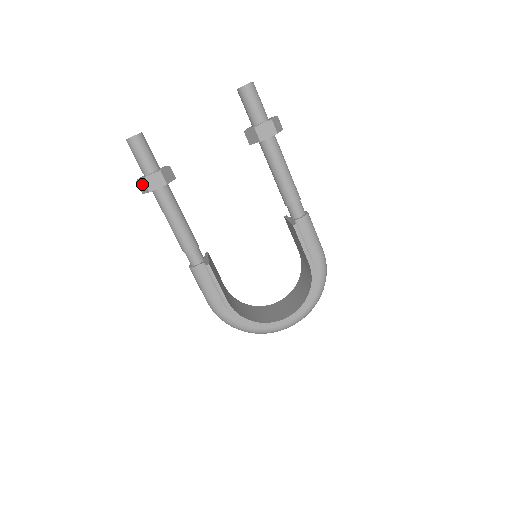
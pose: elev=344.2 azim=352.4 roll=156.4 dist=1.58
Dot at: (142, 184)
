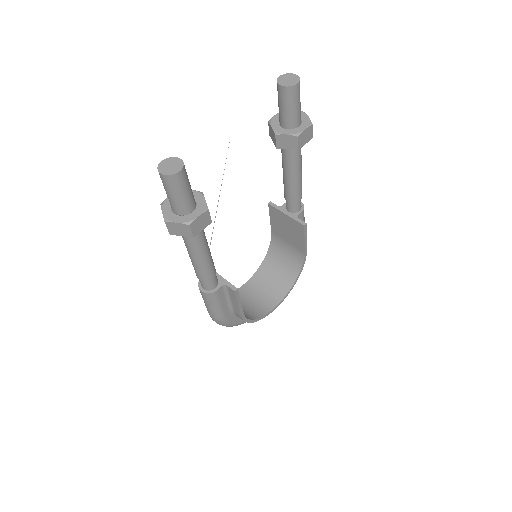
Dot at: (181, 228)
